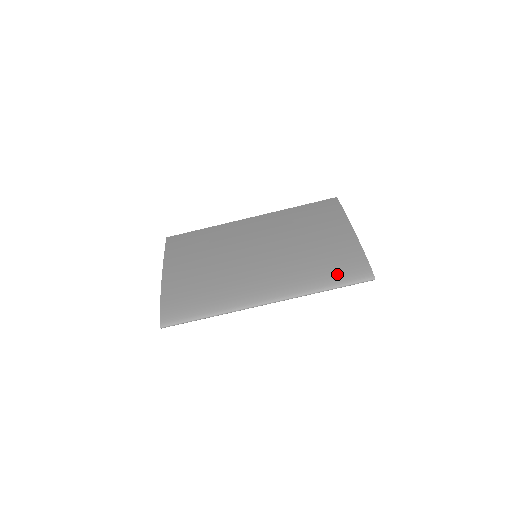
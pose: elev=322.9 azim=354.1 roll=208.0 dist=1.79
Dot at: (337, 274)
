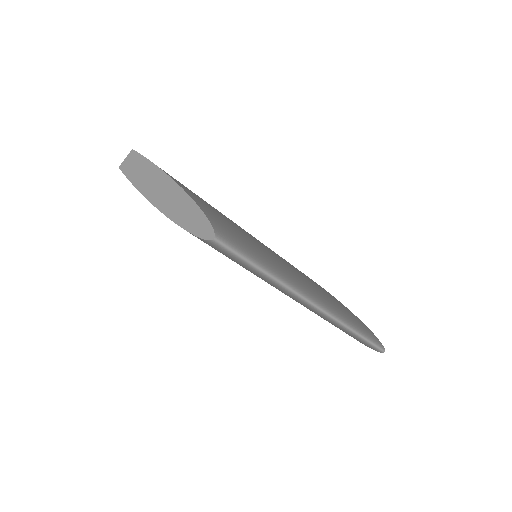
Dot at: (360, 325)
